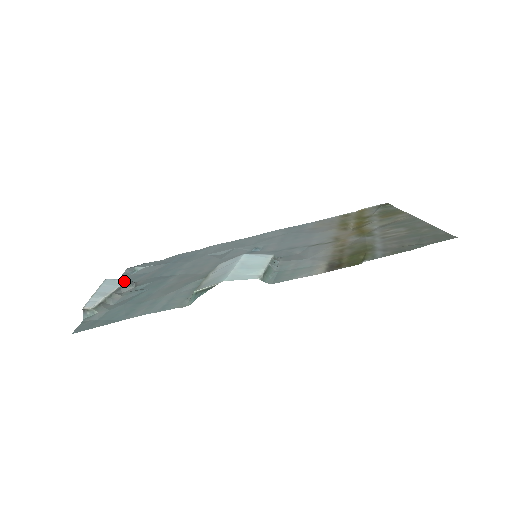
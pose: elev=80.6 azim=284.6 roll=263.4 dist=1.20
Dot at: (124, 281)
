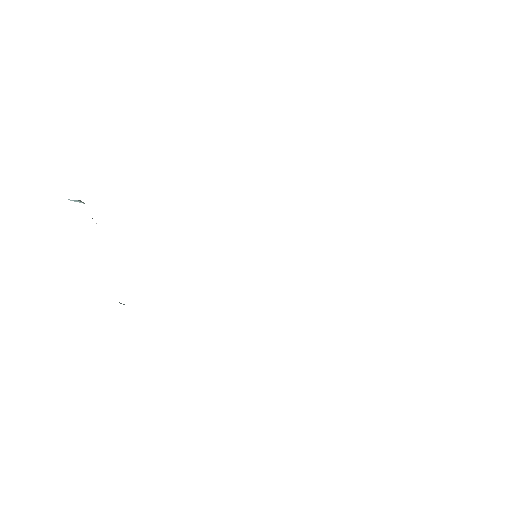
Dot at: occluded
